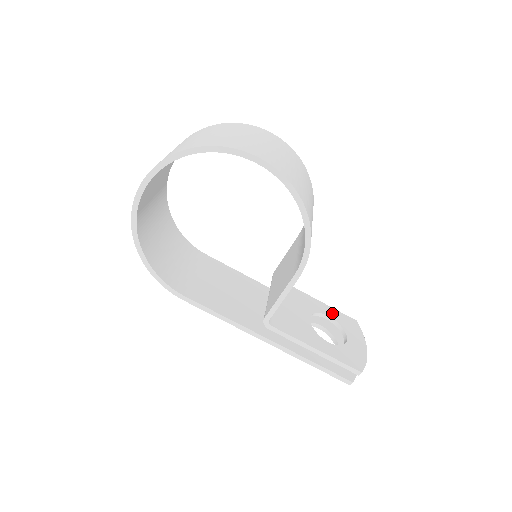
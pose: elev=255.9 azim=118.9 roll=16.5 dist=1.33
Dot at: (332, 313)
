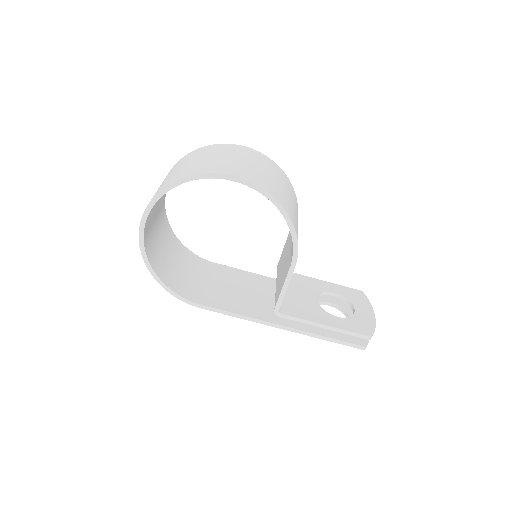
Dot at: (338, 289)
